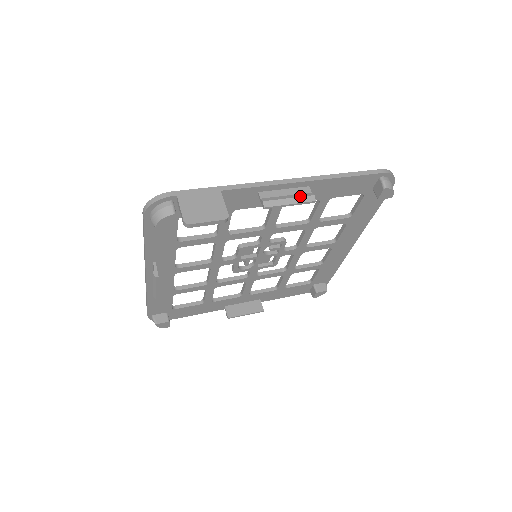
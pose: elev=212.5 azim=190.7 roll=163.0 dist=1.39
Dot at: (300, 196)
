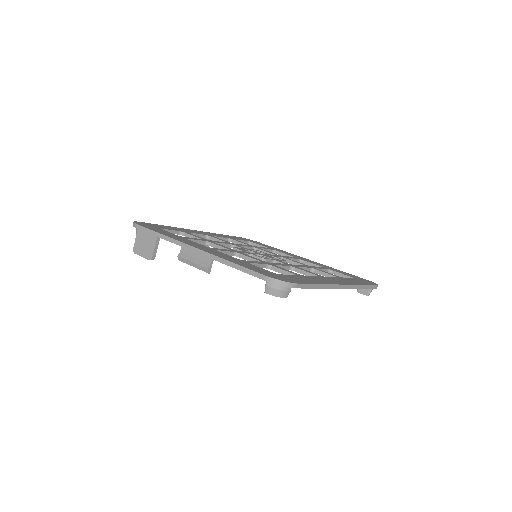
Dot at: (199, 264)
